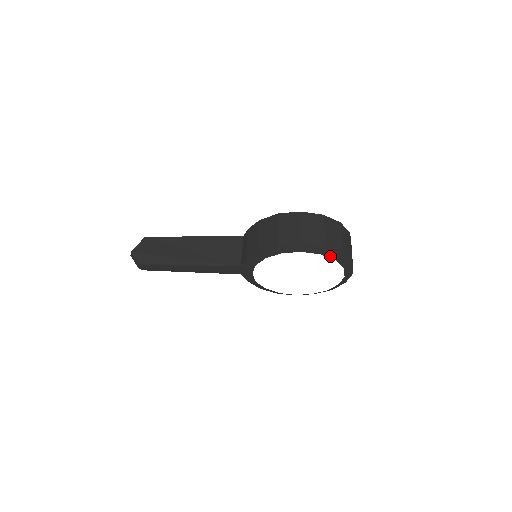
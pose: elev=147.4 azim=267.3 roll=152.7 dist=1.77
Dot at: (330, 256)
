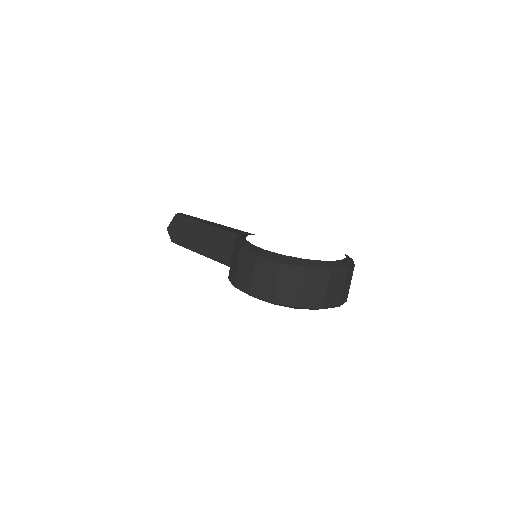
Dot at: (287, 306)
